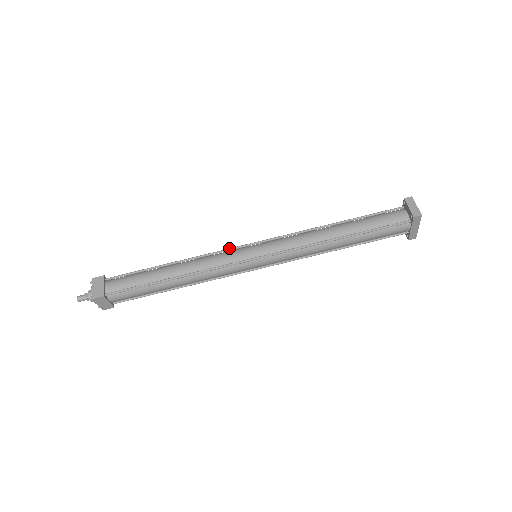
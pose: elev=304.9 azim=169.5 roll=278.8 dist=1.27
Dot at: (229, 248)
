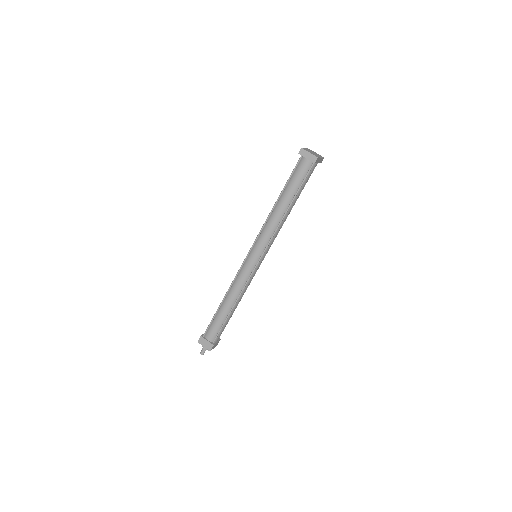
Dot at: (240, 268)
